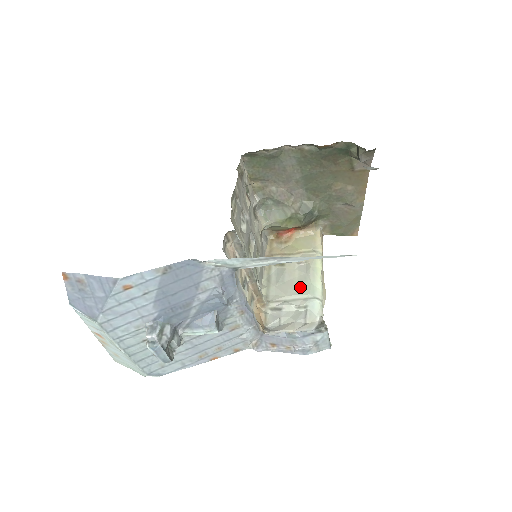
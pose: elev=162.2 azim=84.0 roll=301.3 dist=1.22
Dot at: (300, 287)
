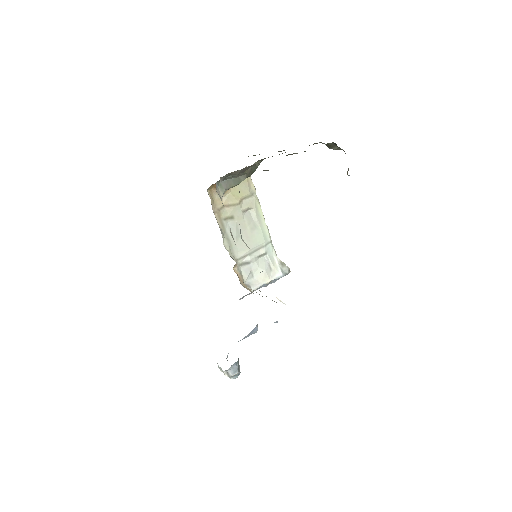
Dot at: (255, 237)
